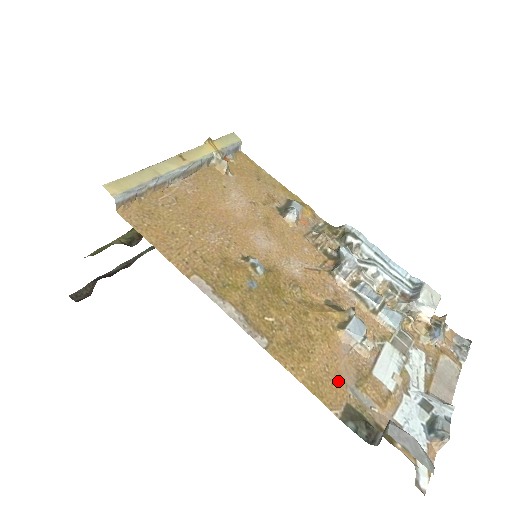
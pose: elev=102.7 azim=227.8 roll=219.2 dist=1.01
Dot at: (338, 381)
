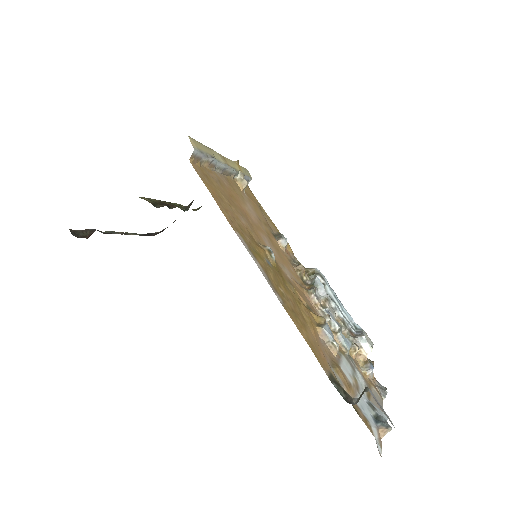
Dot at: (323, 355)
